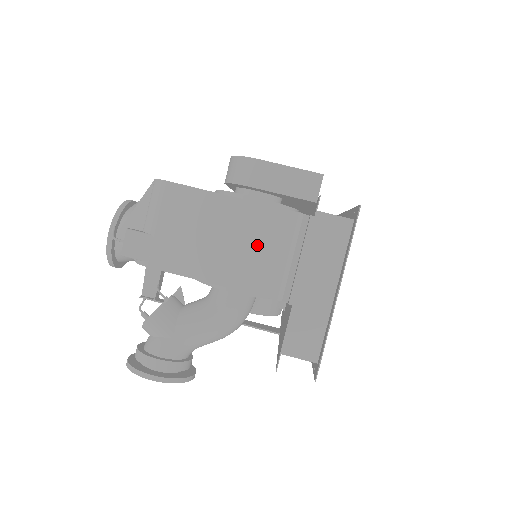
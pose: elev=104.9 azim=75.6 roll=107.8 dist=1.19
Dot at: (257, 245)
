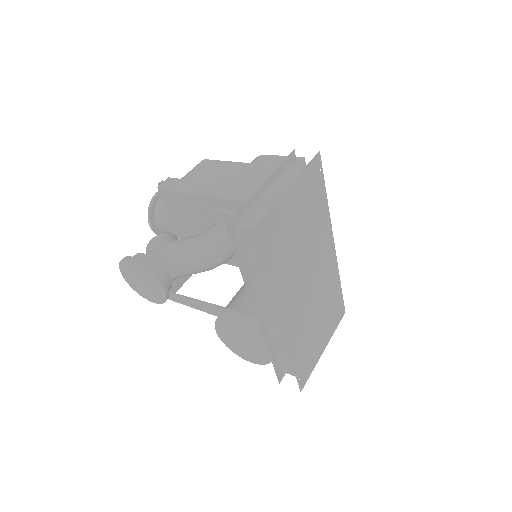
Dot at: (245, 179)
